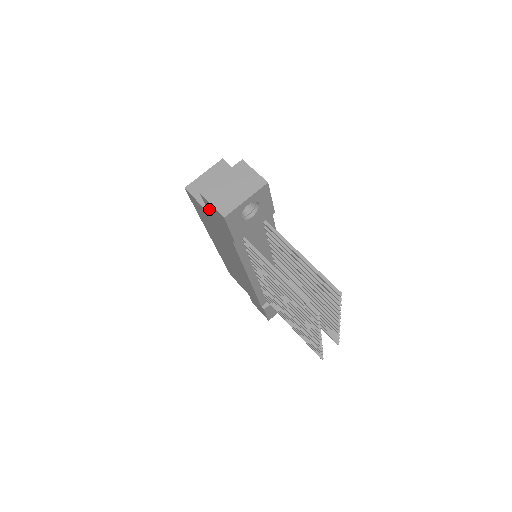
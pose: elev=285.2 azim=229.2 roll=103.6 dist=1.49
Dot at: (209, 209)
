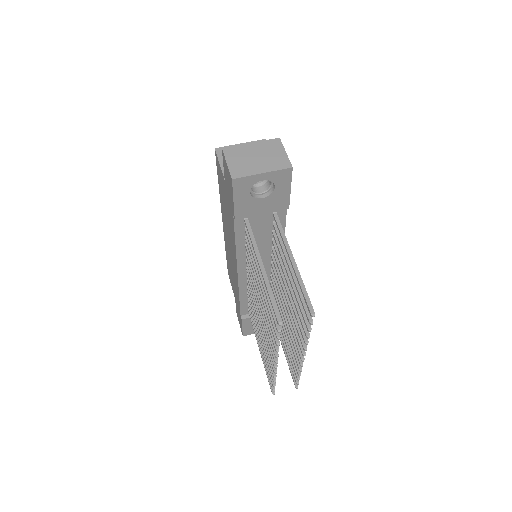
Dot at: (225, 172)
